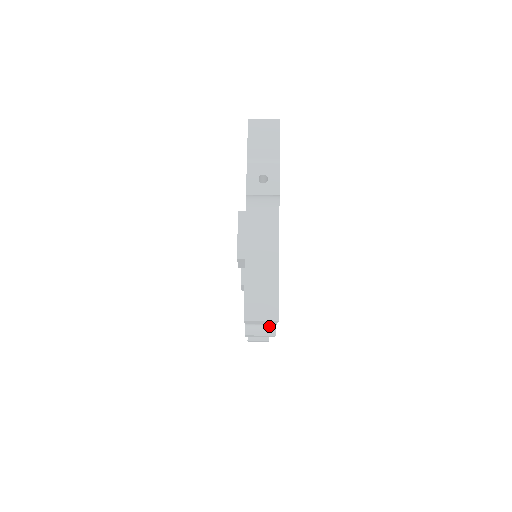
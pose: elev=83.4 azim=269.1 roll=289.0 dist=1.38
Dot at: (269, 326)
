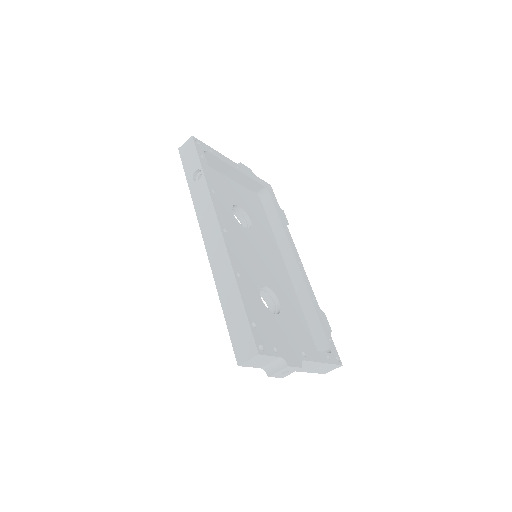
Dot at: occluded
